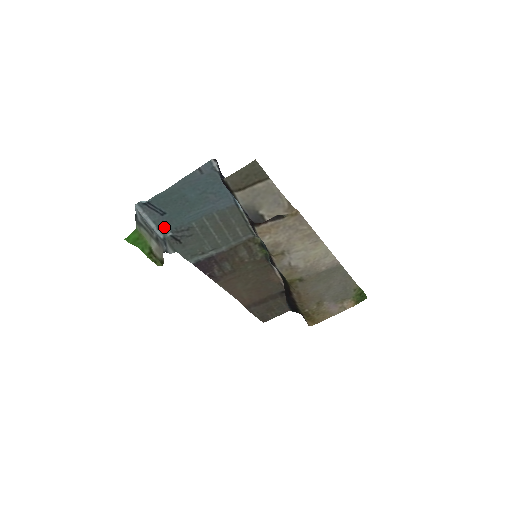
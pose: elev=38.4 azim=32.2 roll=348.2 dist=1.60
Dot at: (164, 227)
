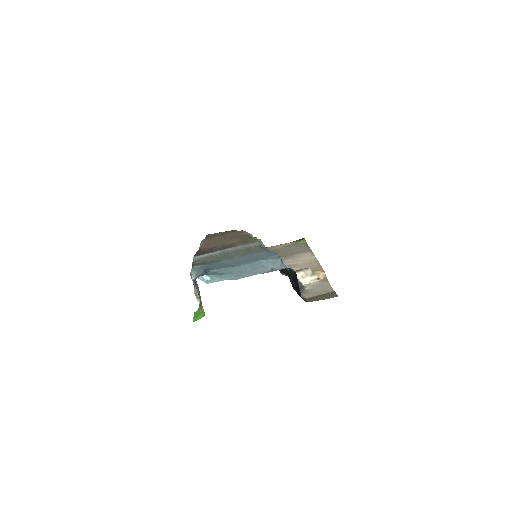
Dot at: (198, 267)
